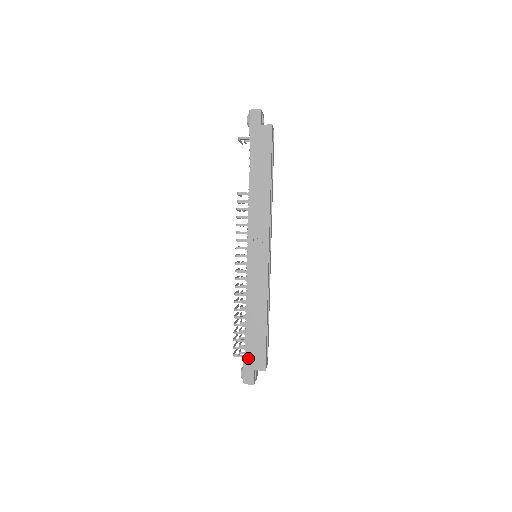
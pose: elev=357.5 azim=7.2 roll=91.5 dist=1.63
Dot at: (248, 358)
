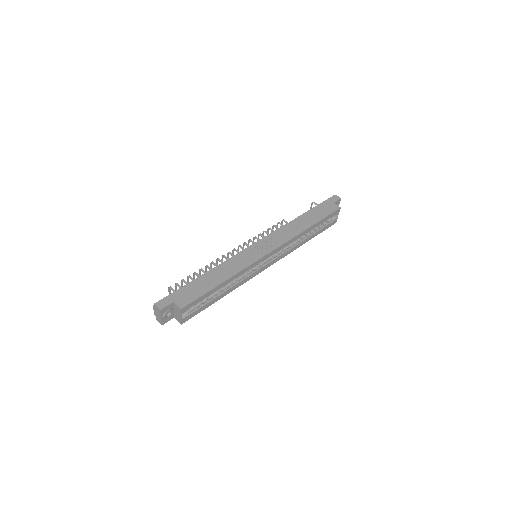
Dot at: (179, 292)
